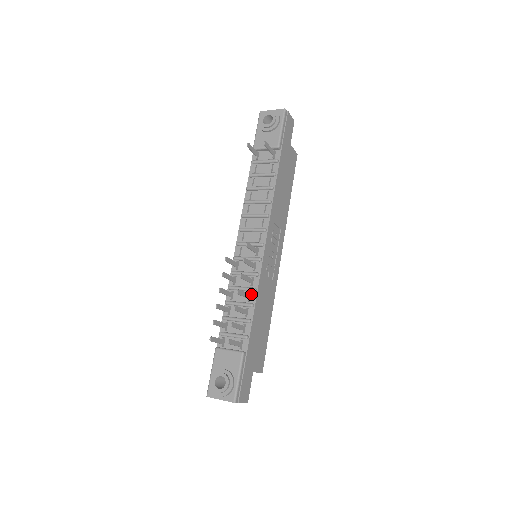
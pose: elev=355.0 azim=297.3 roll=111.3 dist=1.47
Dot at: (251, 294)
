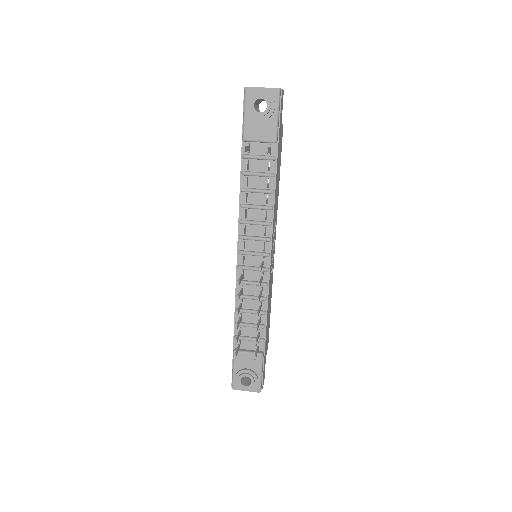
Dot at: (262, 302)
